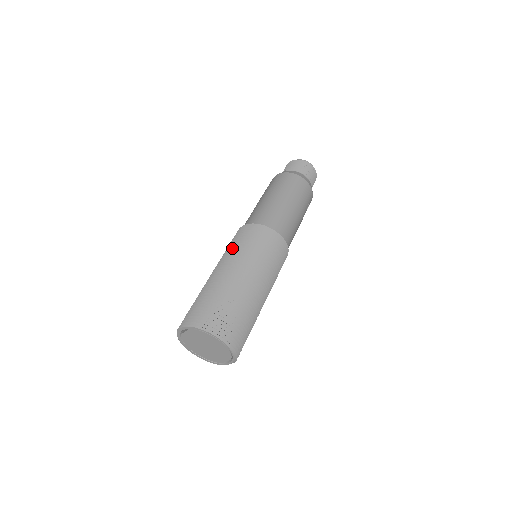
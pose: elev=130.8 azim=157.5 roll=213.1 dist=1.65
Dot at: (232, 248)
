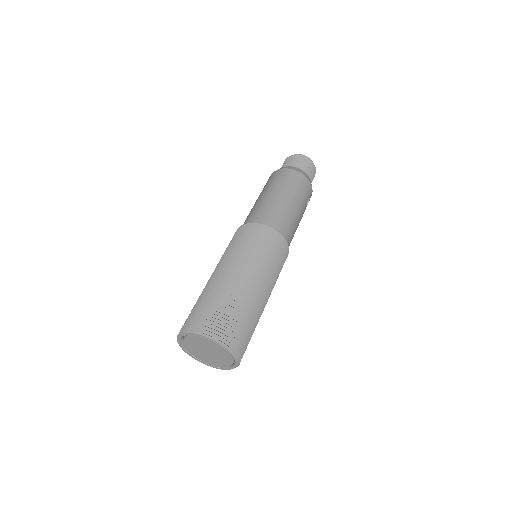
Dot at: (228, 250)
